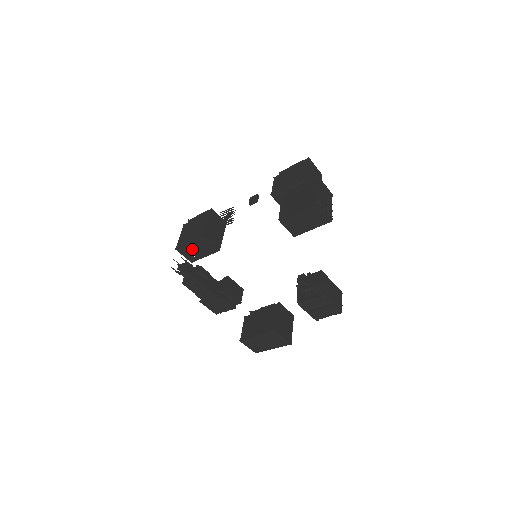
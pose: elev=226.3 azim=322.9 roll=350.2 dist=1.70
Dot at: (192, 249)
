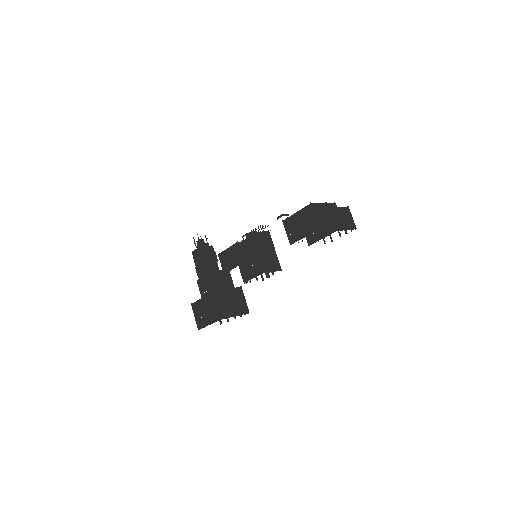
Dot at: (228, 257)
